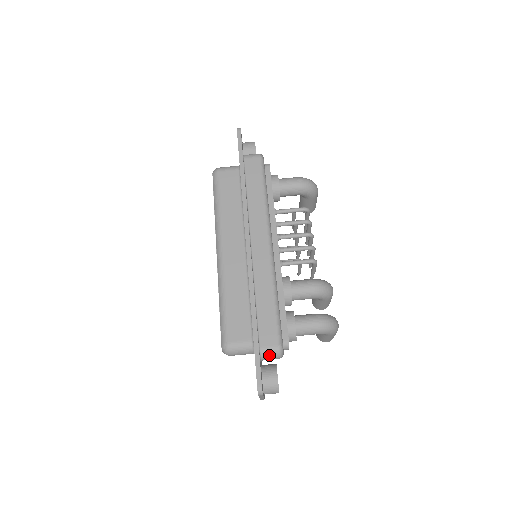
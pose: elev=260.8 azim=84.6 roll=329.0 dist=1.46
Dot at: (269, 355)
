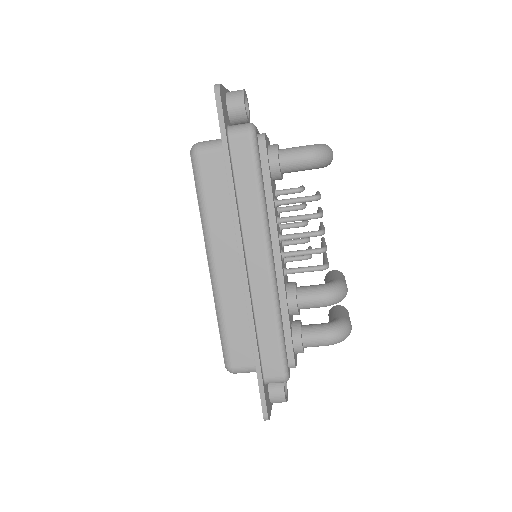
Dot at: (274, 382)
